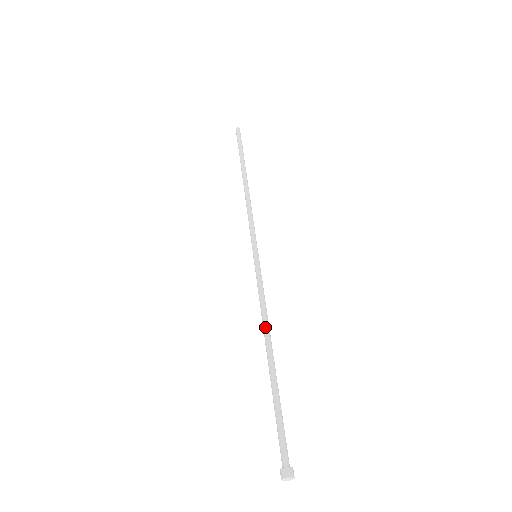
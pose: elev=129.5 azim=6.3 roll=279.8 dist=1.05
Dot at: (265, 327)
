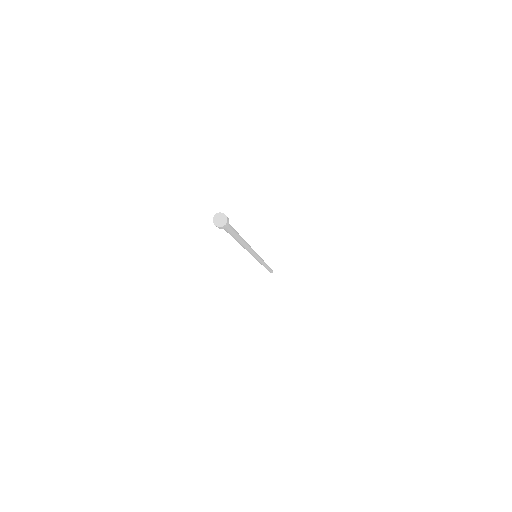
Dot at: occluded
